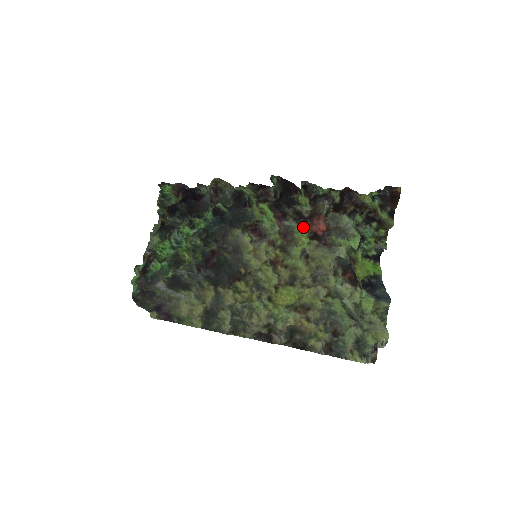
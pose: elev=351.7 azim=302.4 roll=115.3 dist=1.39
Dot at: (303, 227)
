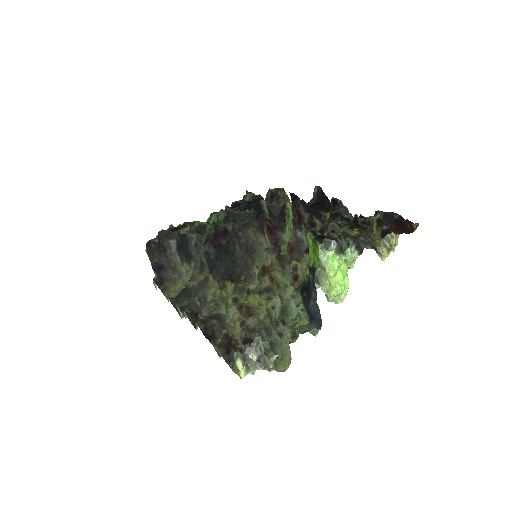
Dot at: occluded
